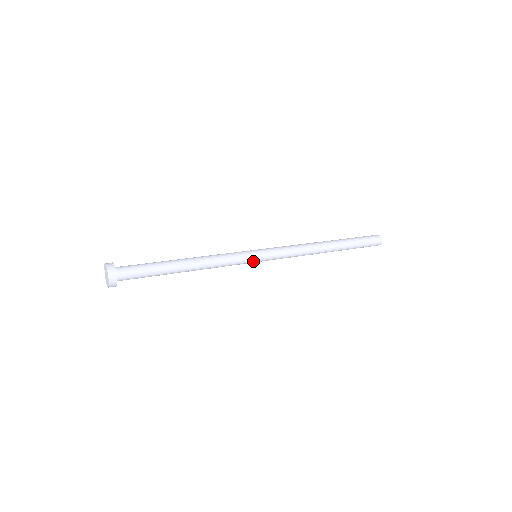
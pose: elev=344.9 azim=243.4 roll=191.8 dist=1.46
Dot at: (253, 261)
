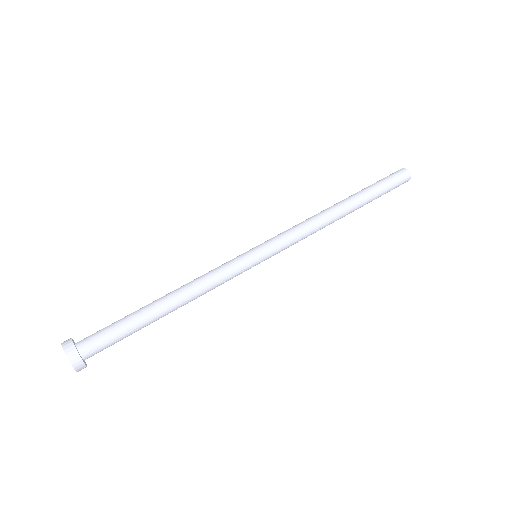
Dot at: (253, 266)
